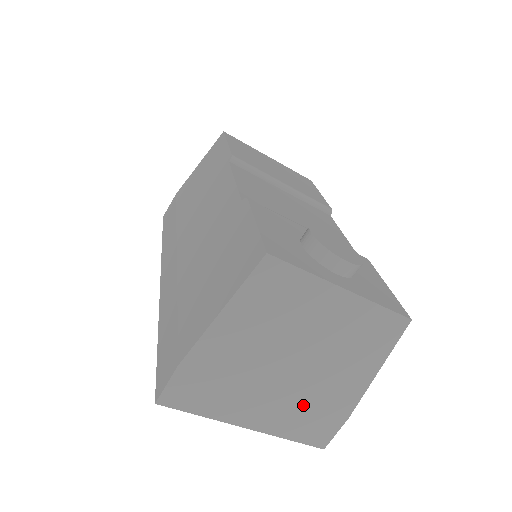
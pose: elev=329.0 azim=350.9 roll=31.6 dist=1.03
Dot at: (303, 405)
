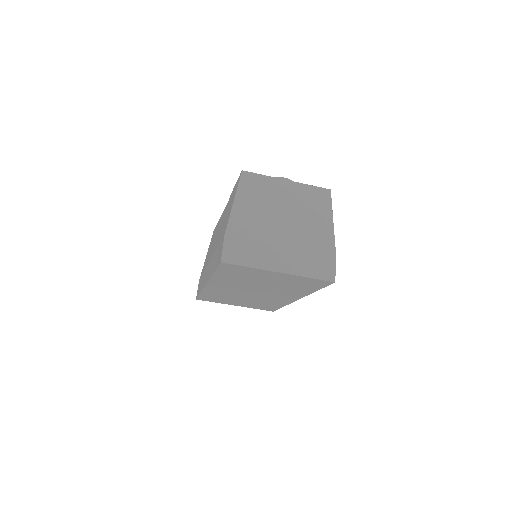
Dot at: (304, 251)
